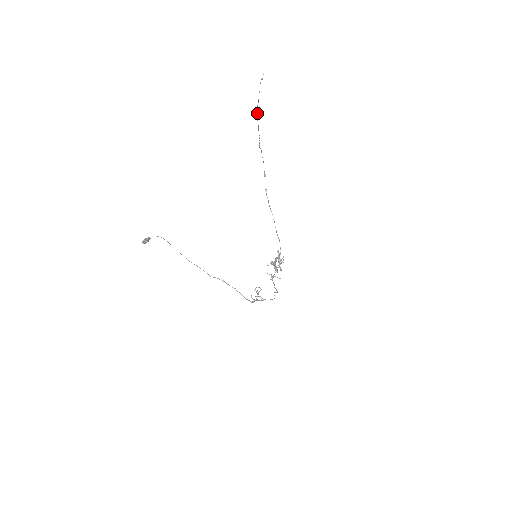
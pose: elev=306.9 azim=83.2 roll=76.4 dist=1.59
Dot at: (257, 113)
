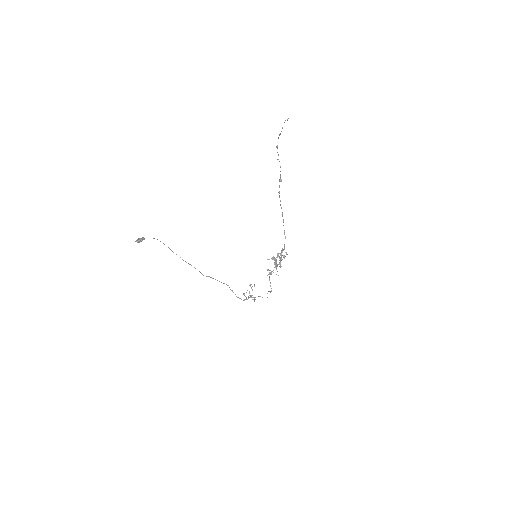
Dot at: occluded
